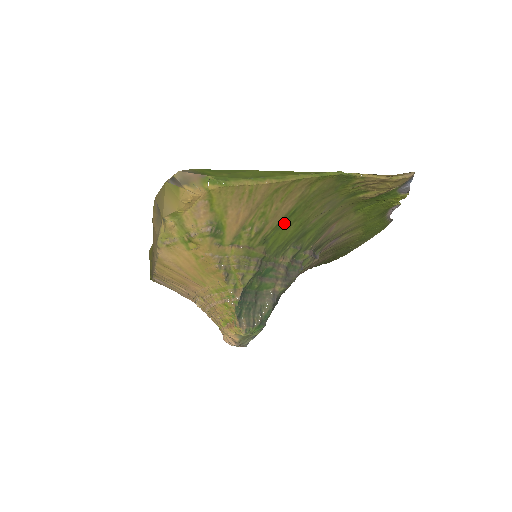
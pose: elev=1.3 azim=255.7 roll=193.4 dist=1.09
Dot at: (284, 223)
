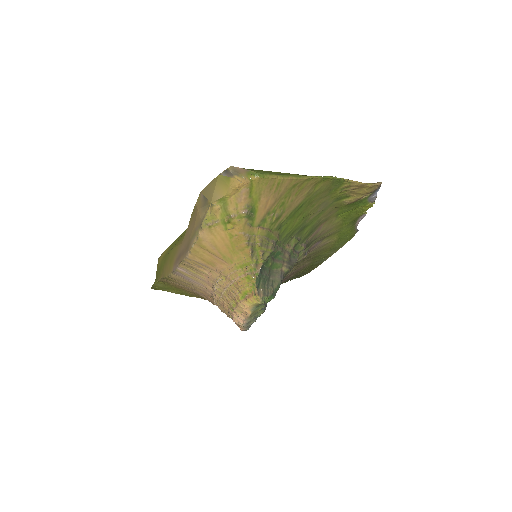
Dot at: (294, 214)
